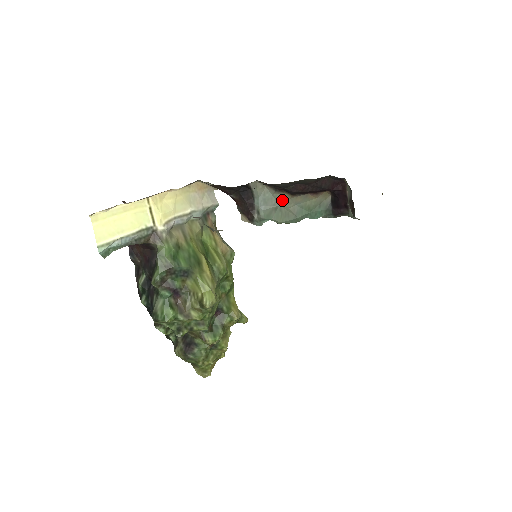
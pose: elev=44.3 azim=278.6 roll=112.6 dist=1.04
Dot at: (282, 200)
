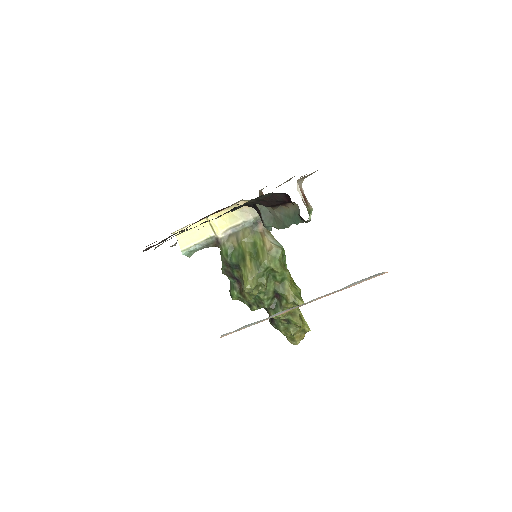
Dot at: (272, 211)
